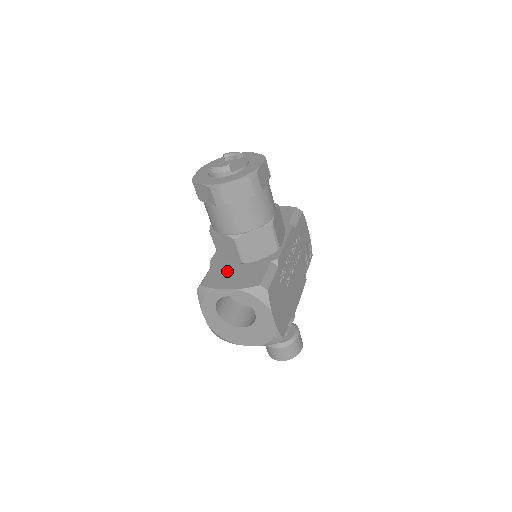
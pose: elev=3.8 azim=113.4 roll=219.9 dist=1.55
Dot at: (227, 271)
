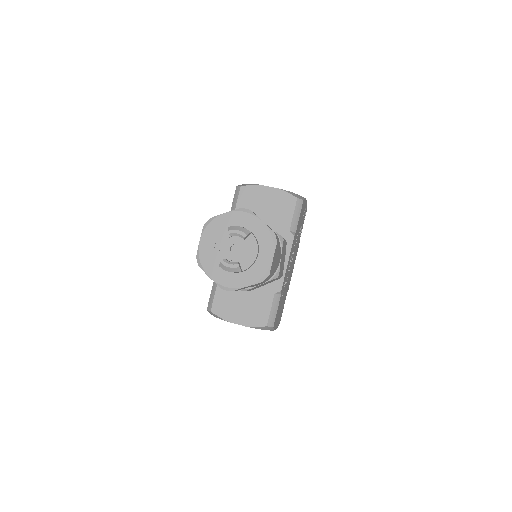
Dot at: (234, 297)
